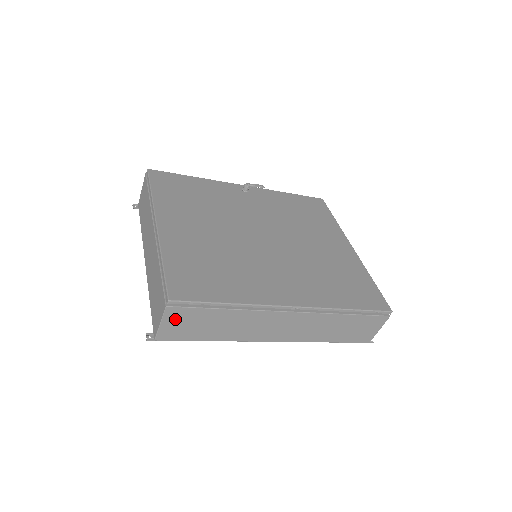
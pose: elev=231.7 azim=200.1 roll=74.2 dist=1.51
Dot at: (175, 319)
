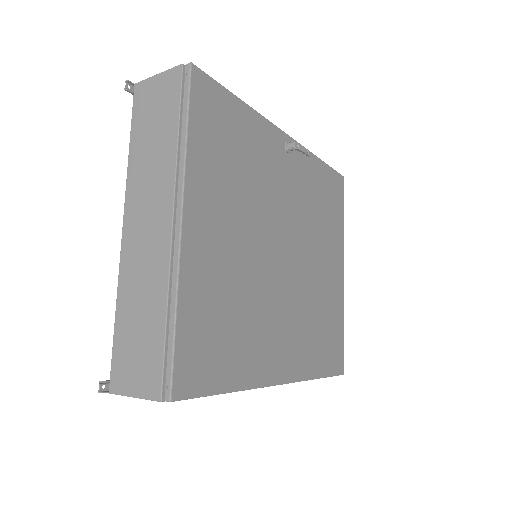
Dot at: occluded
